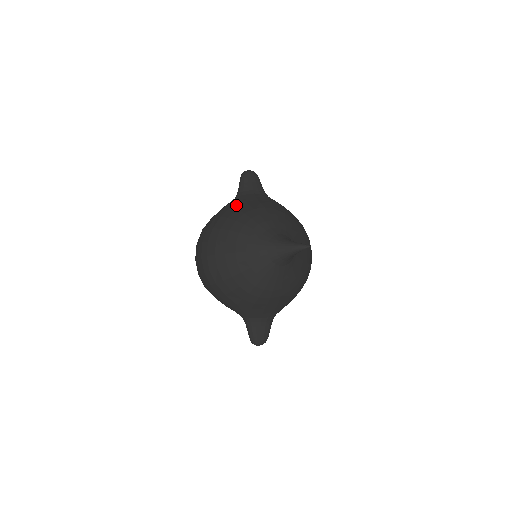
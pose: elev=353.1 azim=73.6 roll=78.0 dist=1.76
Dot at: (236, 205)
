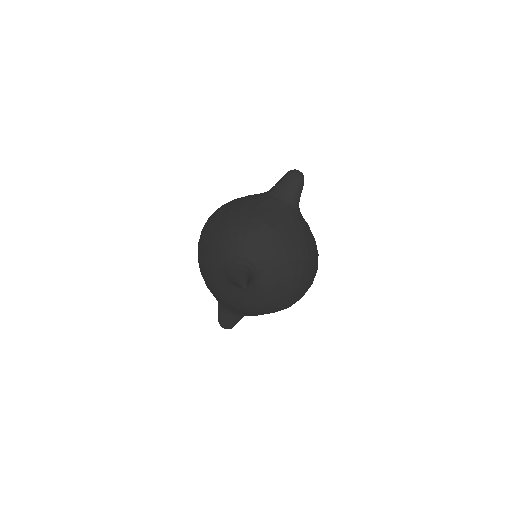
Dot at: (249, 202)
